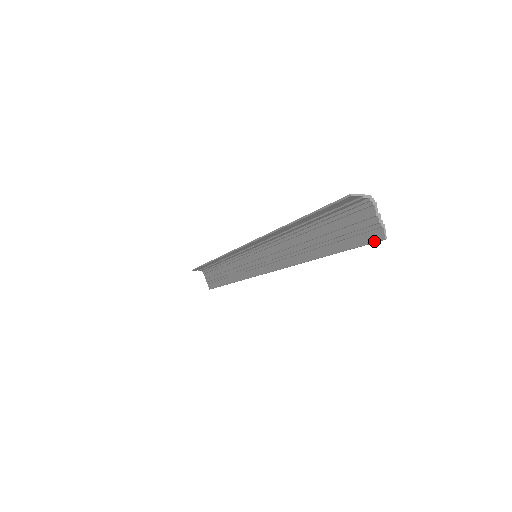
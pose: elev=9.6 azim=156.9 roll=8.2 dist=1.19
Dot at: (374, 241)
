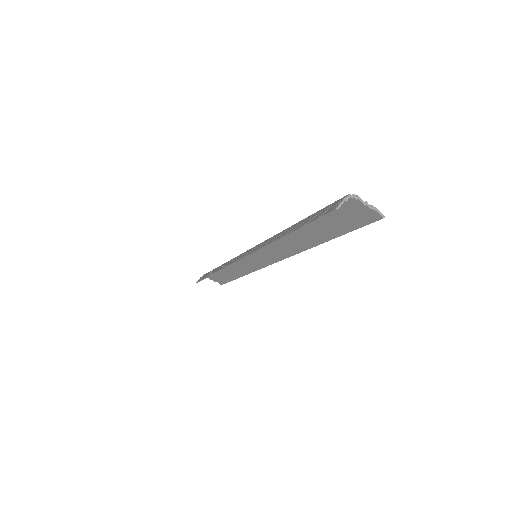
Dot at: (373, 222)
